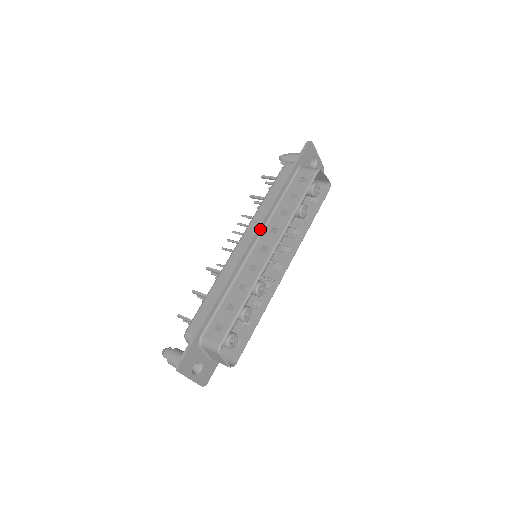
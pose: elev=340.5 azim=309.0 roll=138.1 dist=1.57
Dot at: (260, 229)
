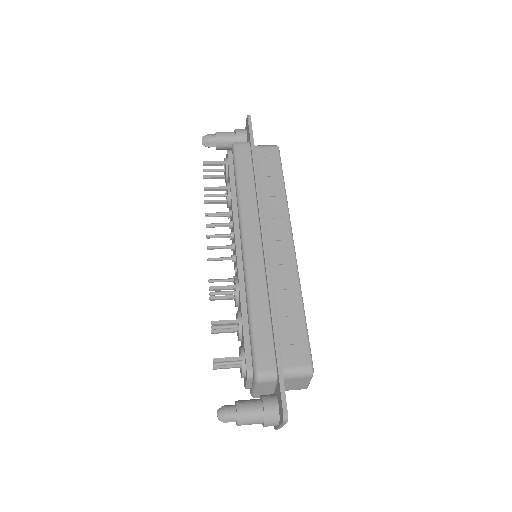
Dot at: (263, 222)
